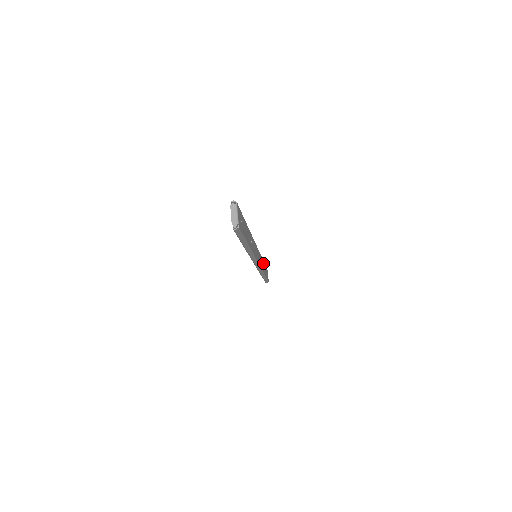
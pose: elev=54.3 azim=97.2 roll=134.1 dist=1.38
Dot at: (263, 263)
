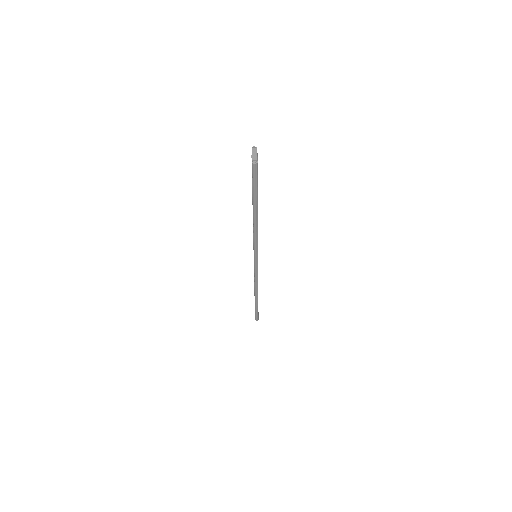
Dot at: occluded
